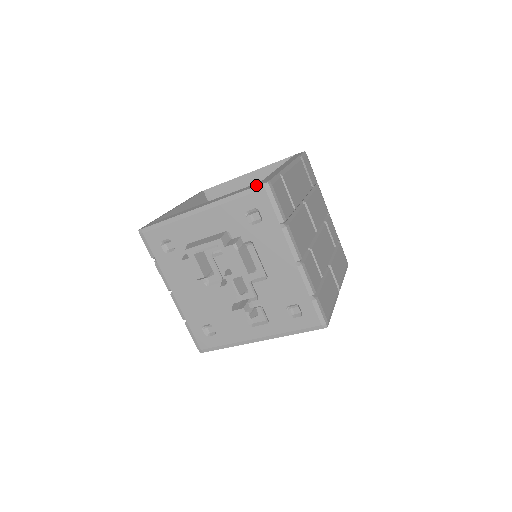
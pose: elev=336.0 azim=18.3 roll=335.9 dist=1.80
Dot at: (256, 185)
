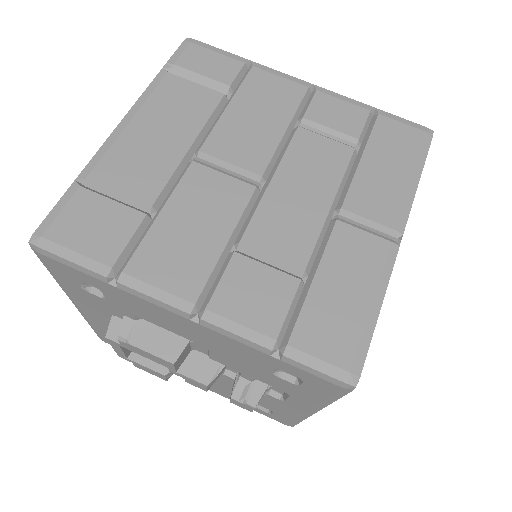
Dot at: occluded
